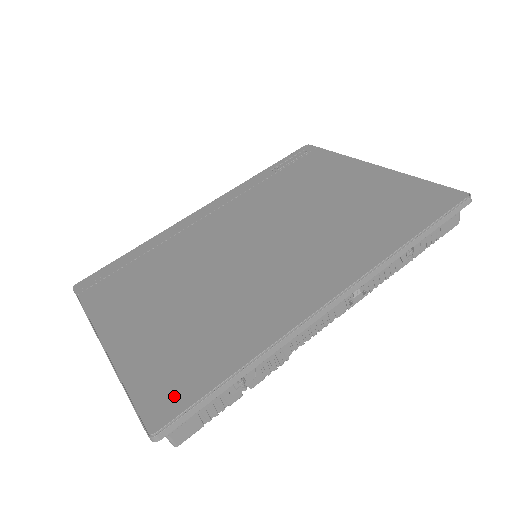
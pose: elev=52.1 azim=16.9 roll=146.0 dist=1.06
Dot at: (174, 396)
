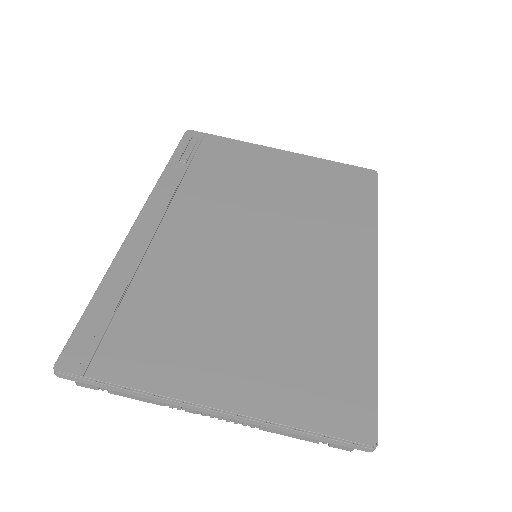
Dot at: (355, 405)
